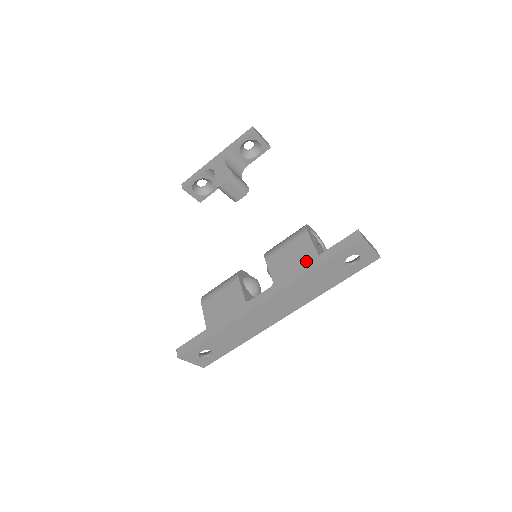
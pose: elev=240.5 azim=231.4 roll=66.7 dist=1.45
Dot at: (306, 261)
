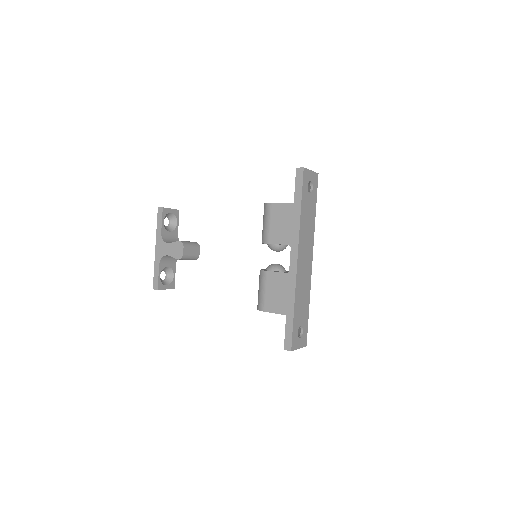
Dot at: (291, 213)
